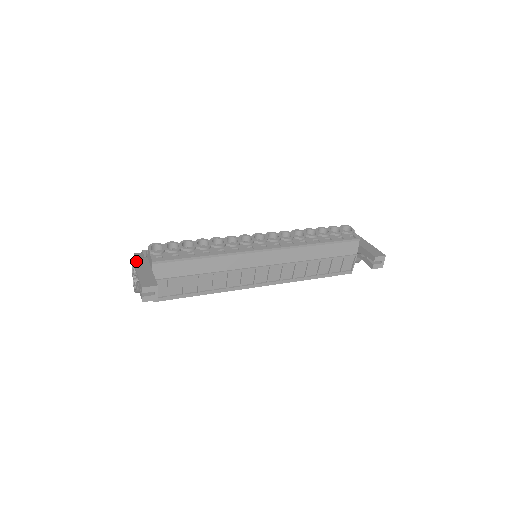
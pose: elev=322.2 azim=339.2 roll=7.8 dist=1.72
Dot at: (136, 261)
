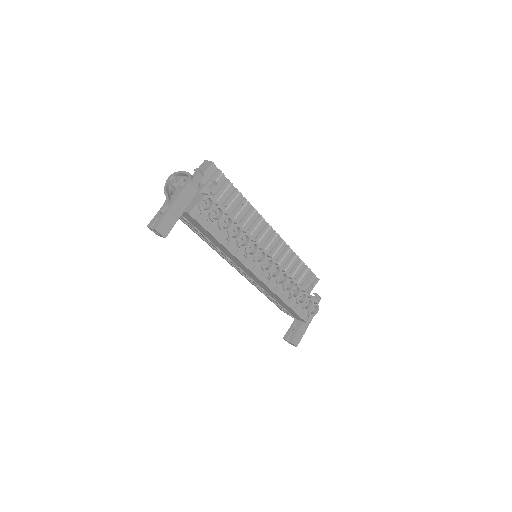
Dot at: (187, 188)
